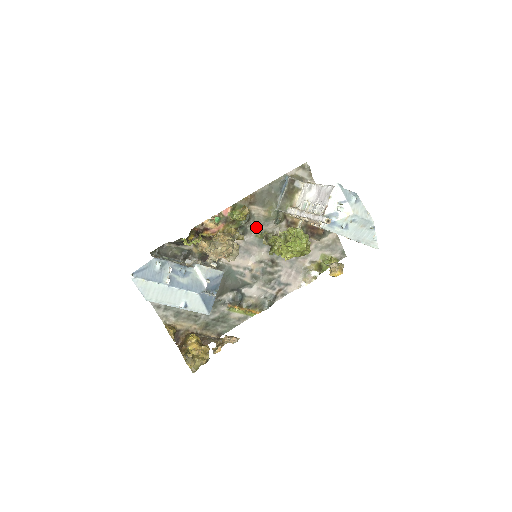
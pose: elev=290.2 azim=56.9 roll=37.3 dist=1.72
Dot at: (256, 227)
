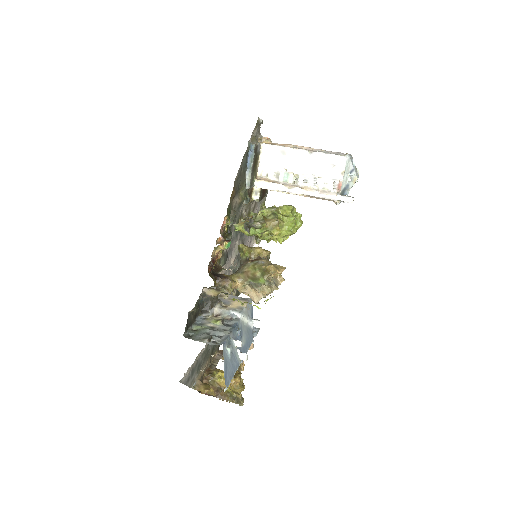
Dot at: occluded
